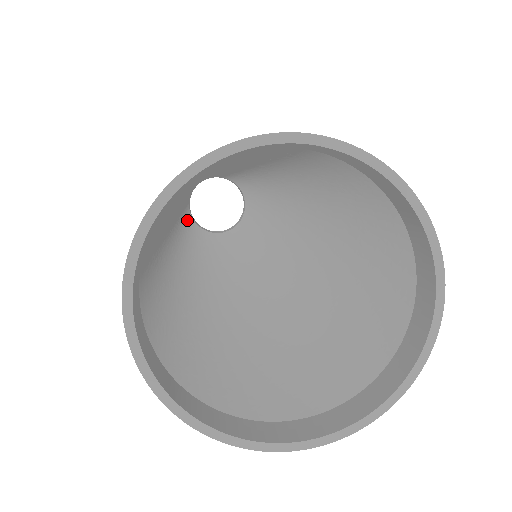
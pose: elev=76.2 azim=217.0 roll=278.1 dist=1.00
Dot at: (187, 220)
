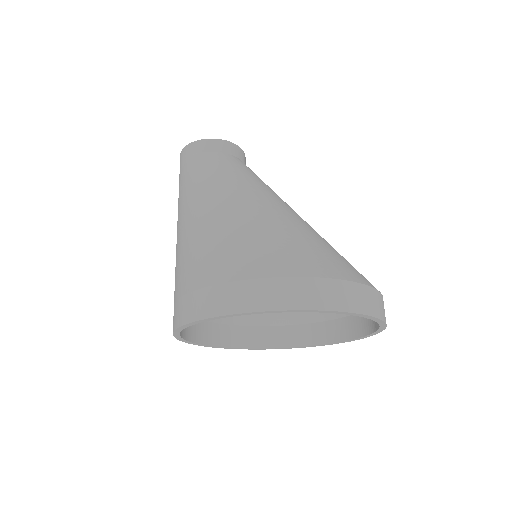
Dot at: occluded
